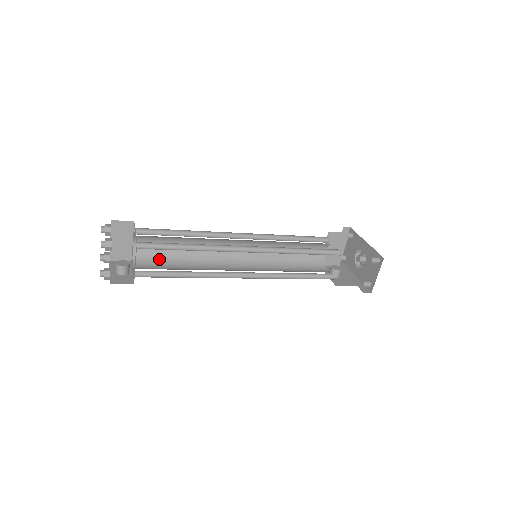
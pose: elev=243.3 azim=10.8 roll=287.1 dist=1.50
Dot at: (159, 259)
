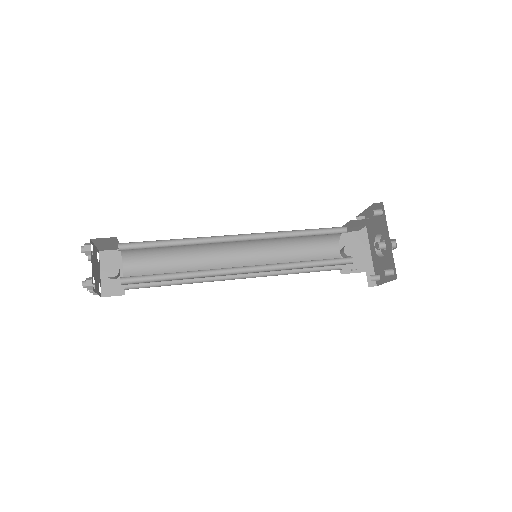
Dot at: (150, 257)
